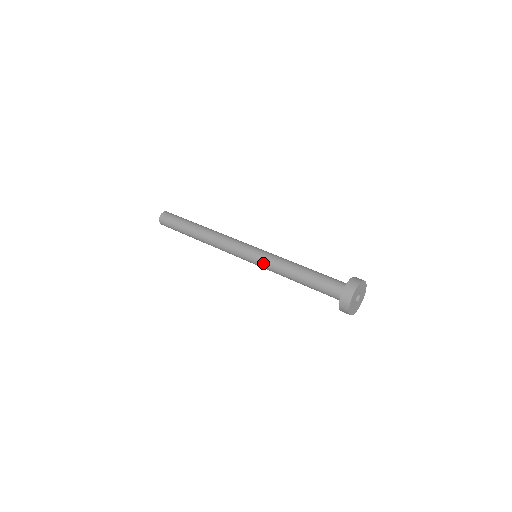
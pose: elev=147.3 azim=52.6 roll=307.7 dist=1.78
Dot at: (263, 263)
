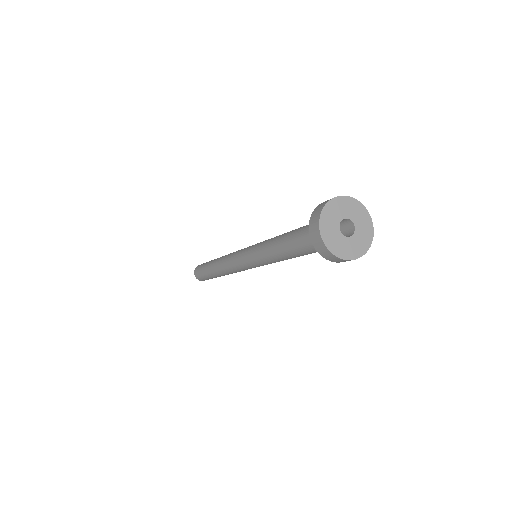
Dot at: (256, 245)
